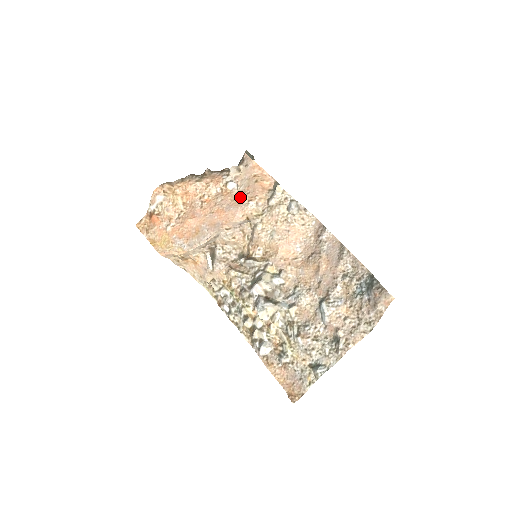
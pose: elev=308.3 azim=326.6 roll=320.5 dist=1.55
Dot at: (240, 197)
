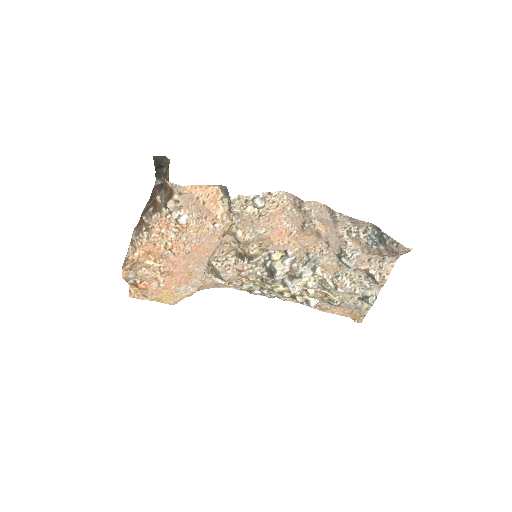
Dot at: (201, 225)
